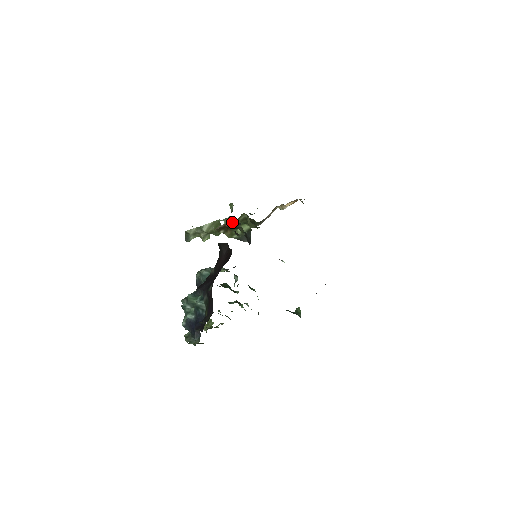
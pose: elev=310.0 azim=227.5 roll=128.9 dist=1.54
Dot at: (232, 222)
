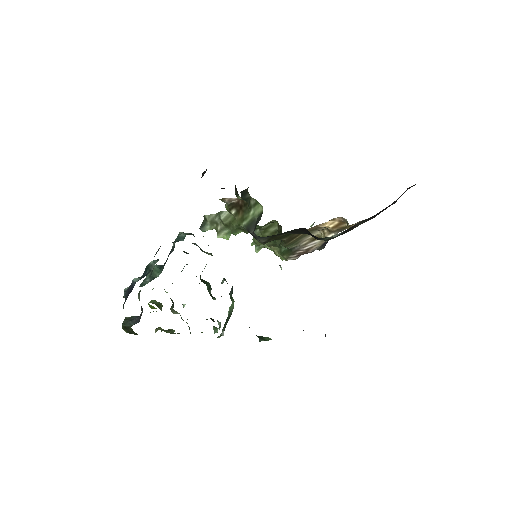
Dot at: occluded
